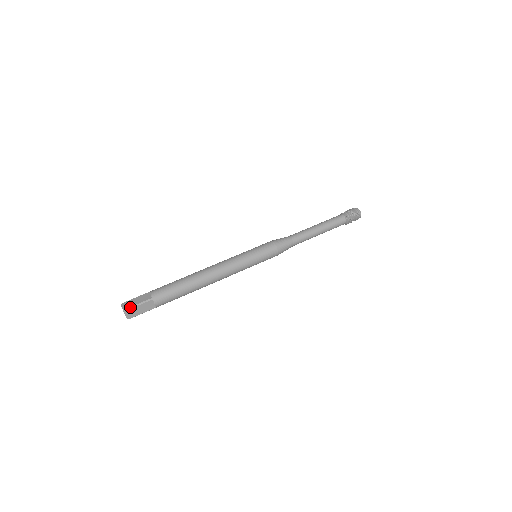
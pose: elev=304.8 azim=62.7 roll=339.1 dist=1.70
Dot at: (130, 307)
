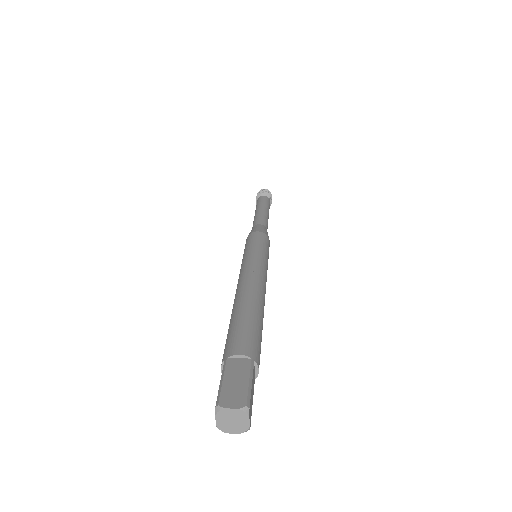
Dot at: (247, 395)
